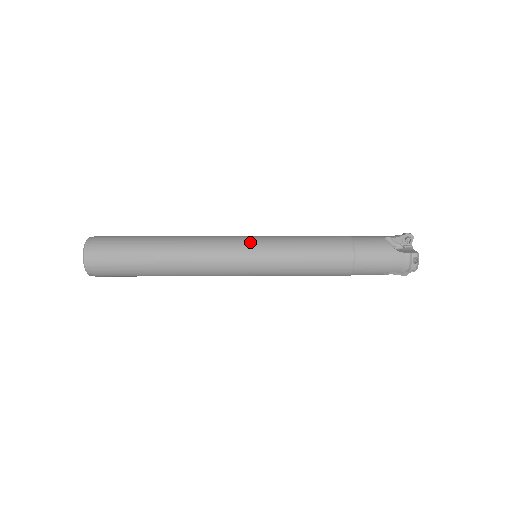
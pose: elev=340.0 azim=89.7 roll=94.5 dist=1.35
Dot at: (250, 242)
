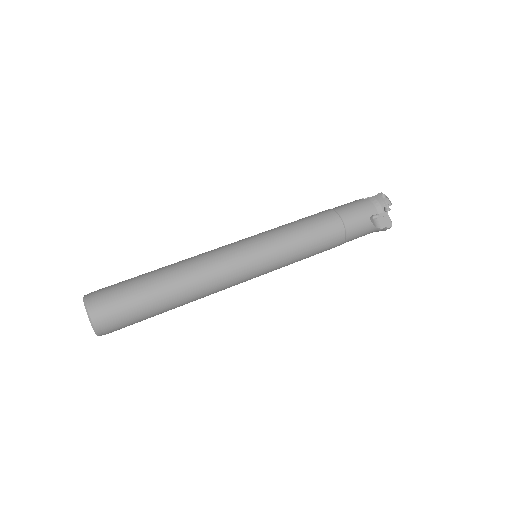
Dot at: (259, 267)
